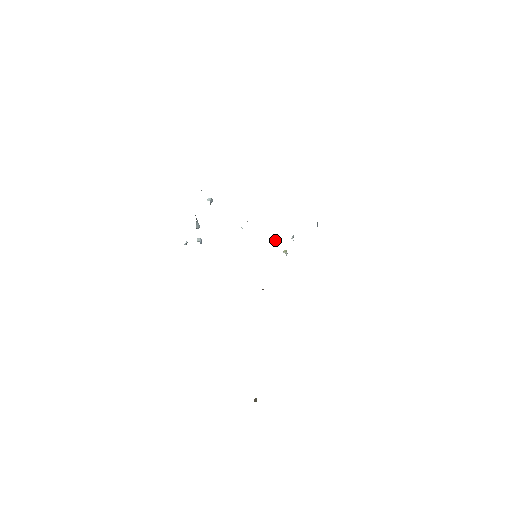
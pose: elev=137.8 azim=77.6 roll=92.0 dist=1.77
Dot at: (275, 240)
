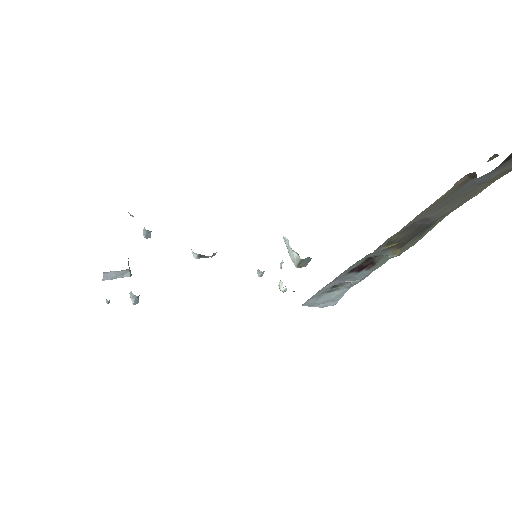
Dot at: occluded
